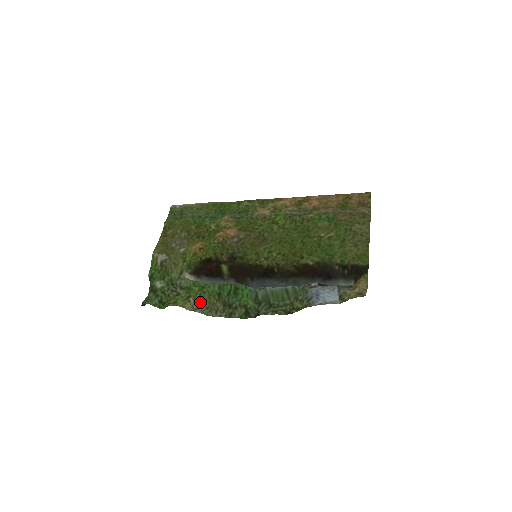
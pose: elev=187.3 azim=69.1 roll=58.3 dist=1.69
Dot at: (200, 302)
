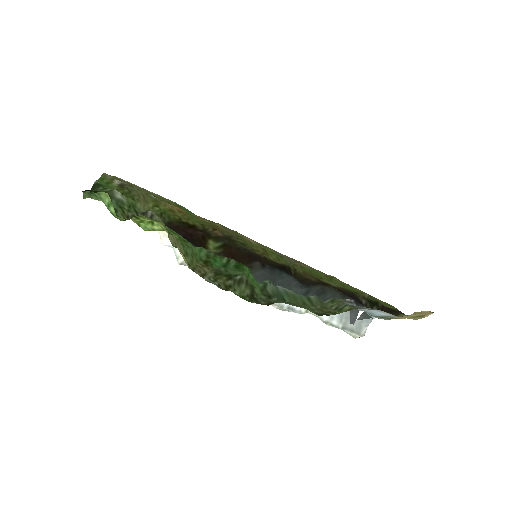
Dot at: (182, 250)
